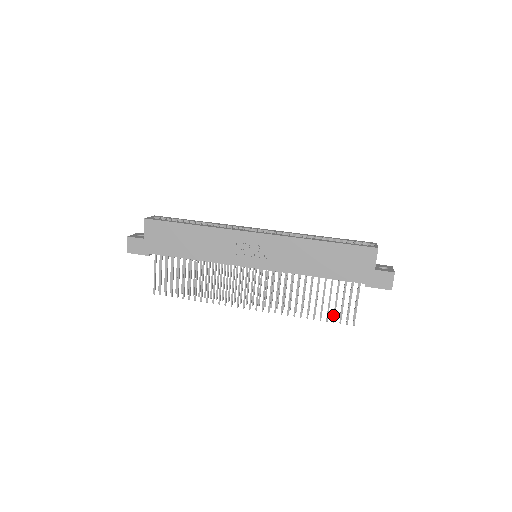
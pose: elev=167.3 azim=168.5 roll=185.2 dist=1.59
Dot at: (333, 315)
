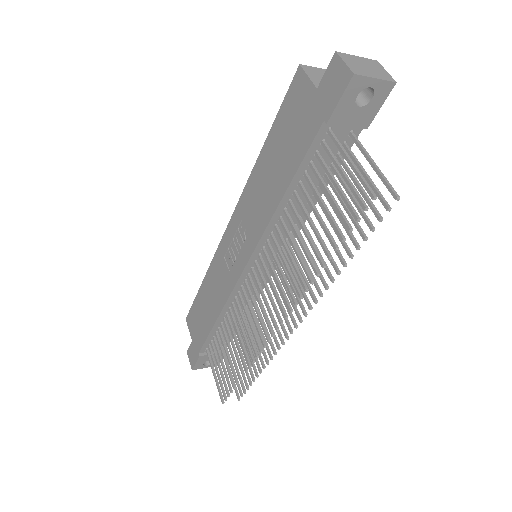
Dot at: occluded
